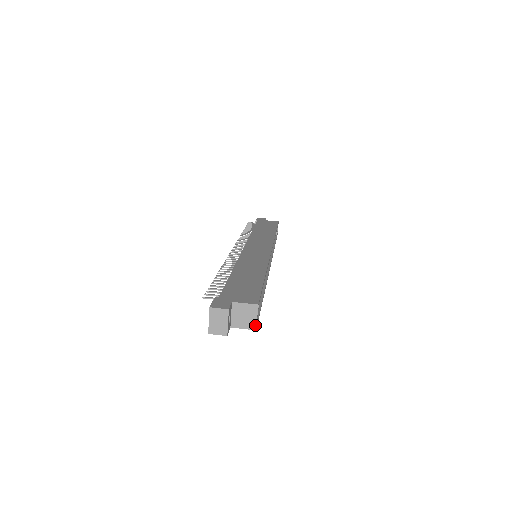
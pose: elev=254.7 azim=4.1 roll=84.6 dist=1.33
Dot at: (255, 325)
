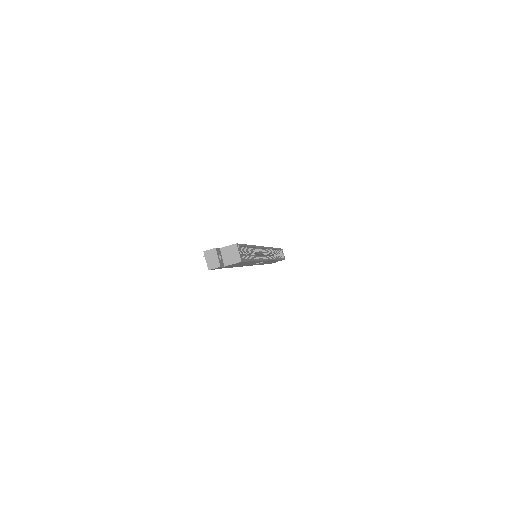
Dot at: (239, 258)
